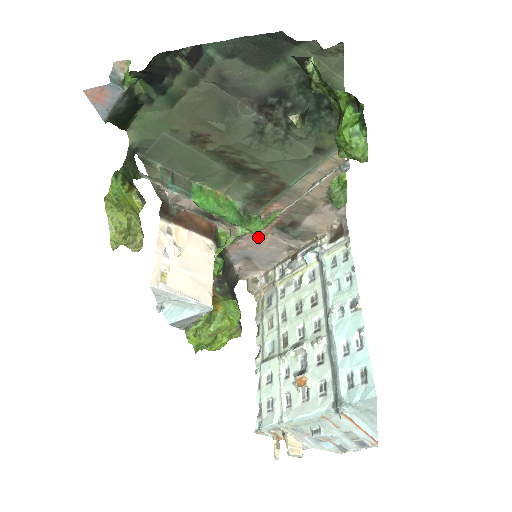
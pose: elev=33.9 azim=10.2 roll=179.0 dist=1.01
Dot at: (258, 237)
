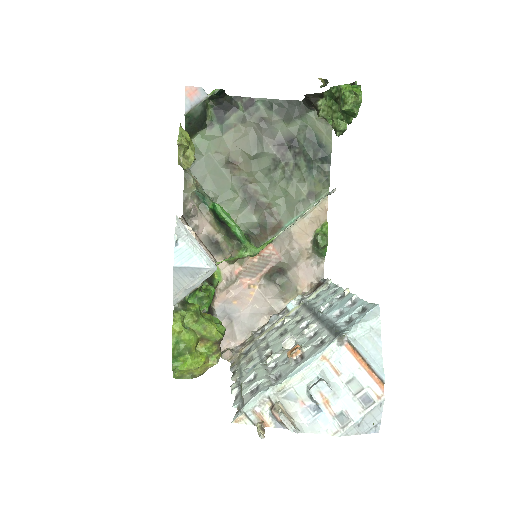
Dot at: (246, 288)
